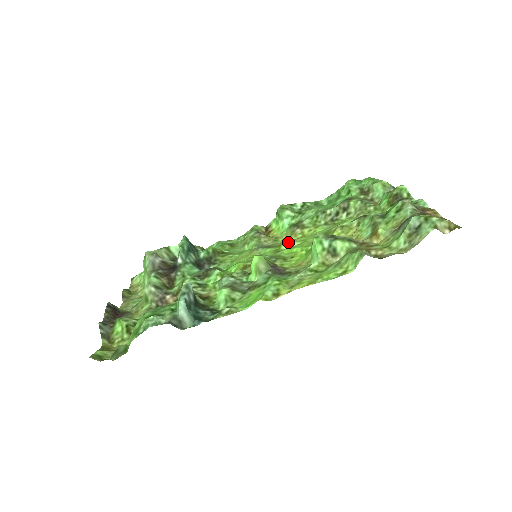
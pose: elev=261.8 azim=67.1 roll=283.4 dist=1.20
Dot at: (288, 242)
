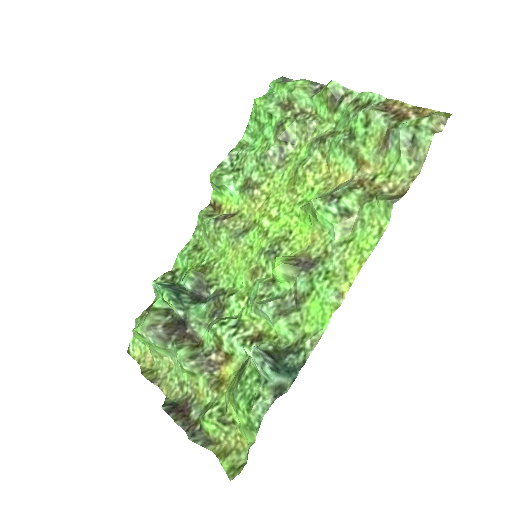
Dot at: (264, 215)
